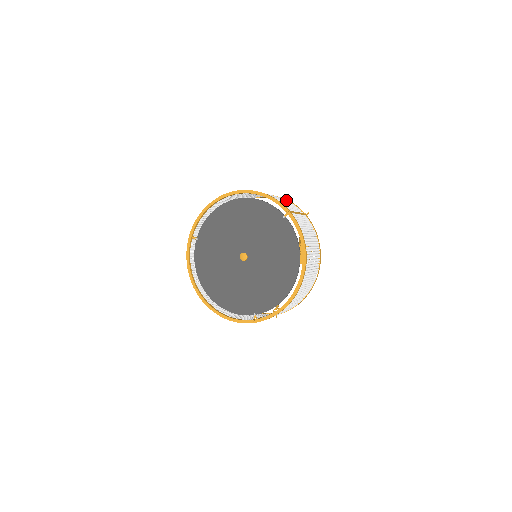
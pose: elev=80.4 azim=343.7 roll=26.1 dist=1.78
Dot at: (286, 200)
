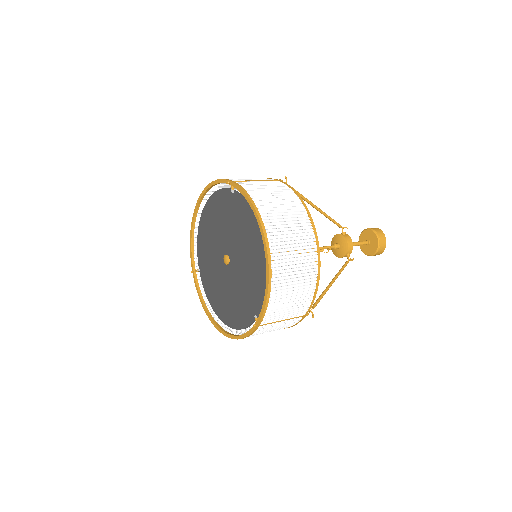
Dot at: occluded
